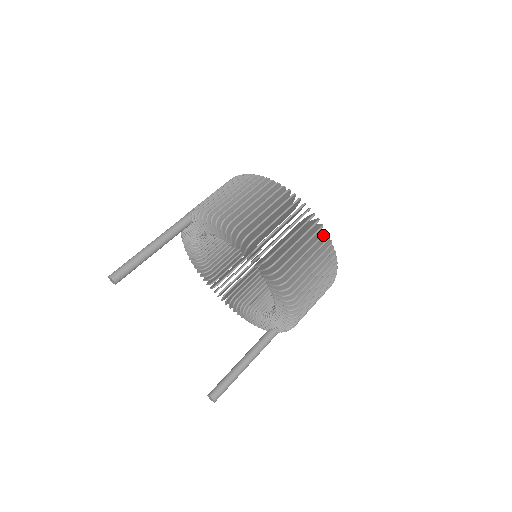
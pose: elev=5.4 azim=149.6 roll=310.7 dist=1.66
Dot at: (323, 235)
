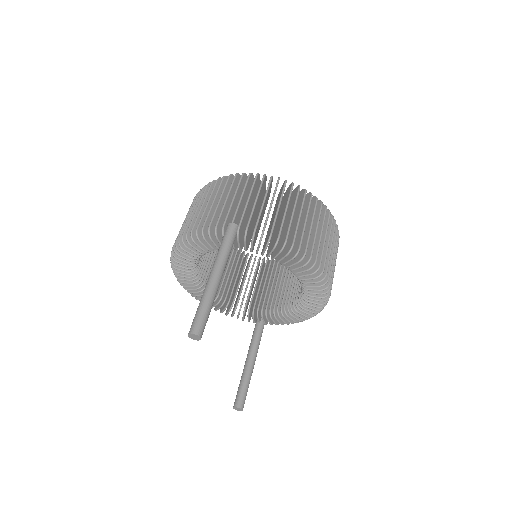
Dot at: occluded
